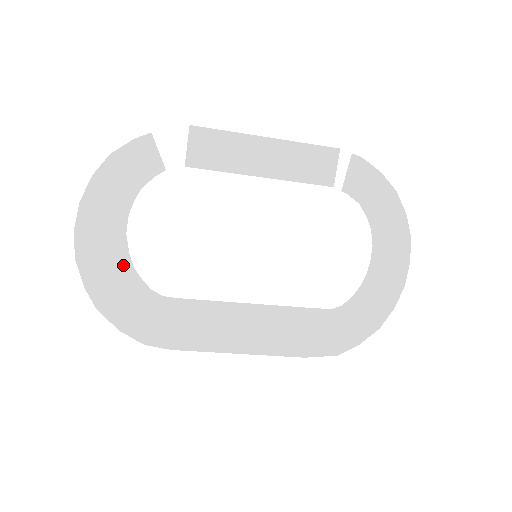
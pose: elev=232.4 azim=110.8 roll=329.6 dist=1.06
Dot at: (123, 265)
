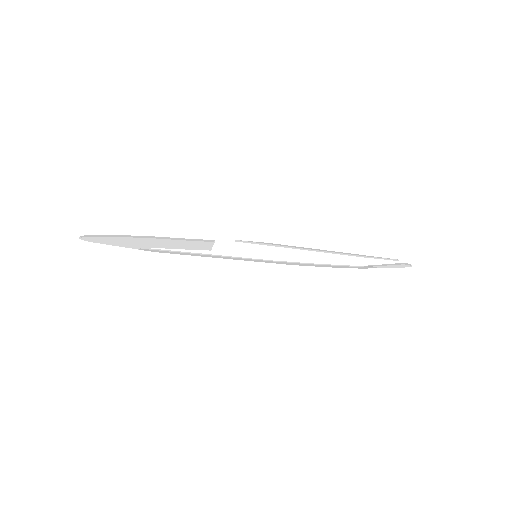
Dot at: (129, 247)
